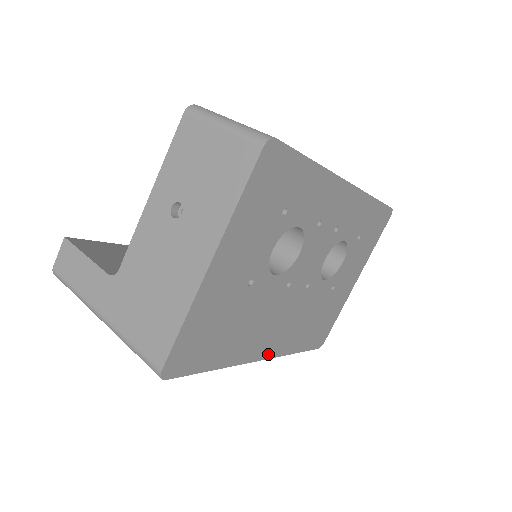
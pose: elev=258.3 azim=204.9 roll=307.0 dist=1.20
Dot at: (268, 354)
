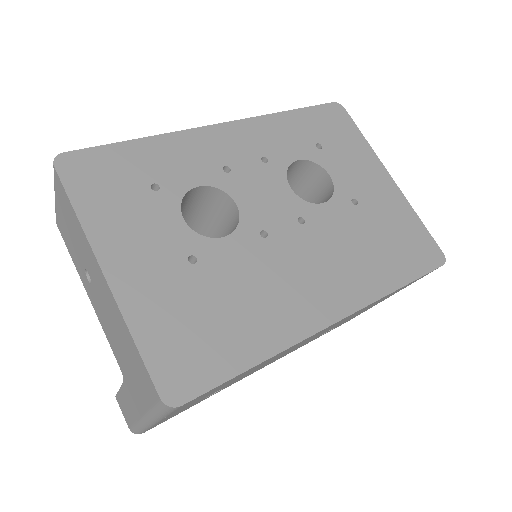
Dot at: (342, 310)
